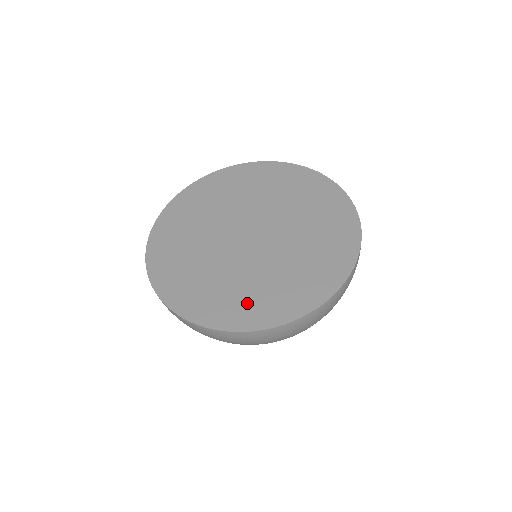
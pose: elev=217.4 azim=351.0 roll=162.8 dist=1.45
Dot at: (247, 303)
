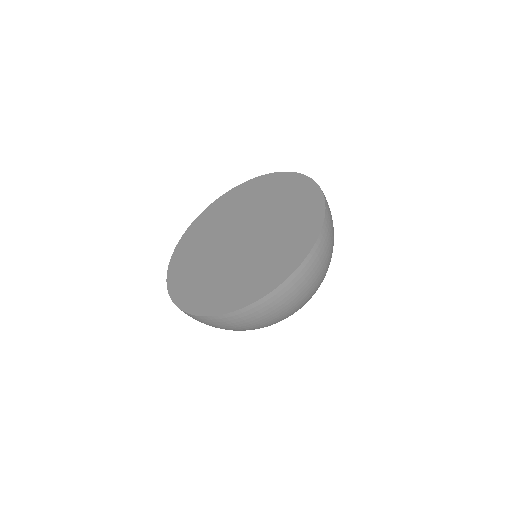
Dot at: (235, 290)
